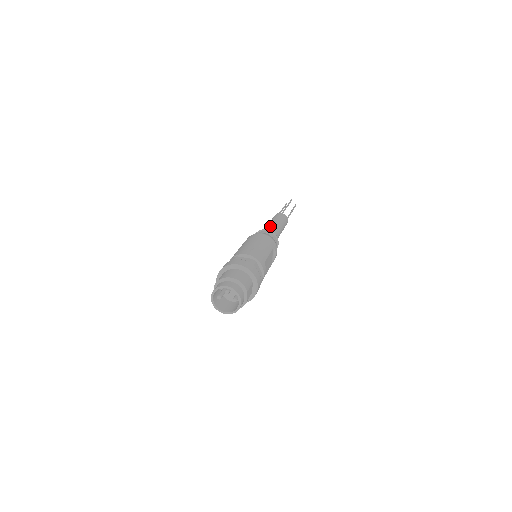
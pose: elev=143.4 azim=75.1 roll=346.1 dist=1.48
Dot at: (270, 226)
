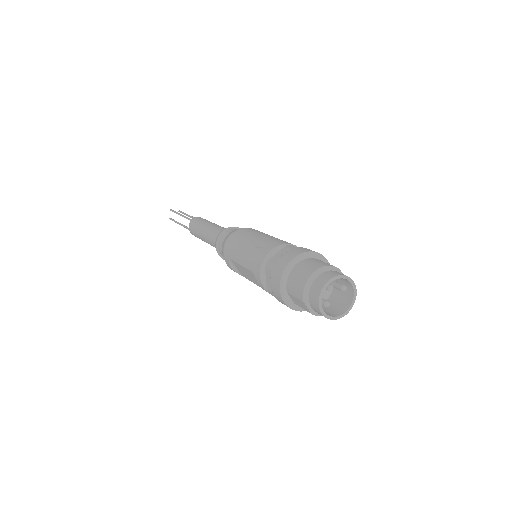
Dot at: (212, 230)
